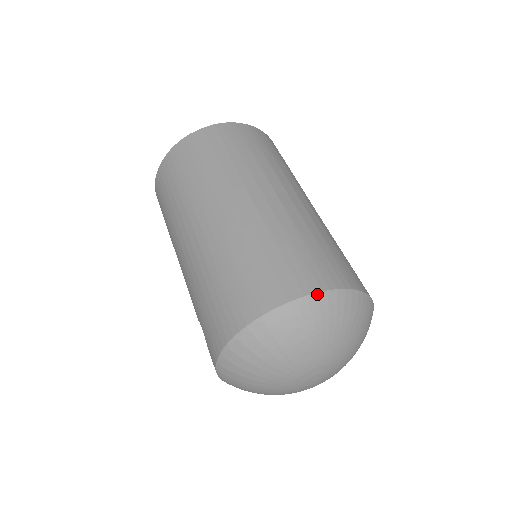
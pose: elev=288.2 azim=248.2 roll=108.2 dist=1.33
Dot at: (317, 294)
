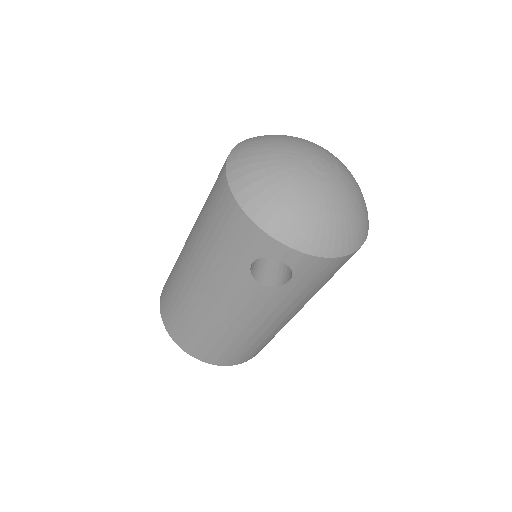
Dot at: (238, 144)
